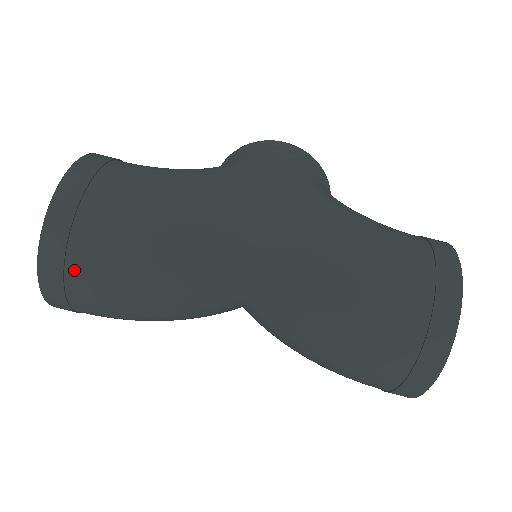
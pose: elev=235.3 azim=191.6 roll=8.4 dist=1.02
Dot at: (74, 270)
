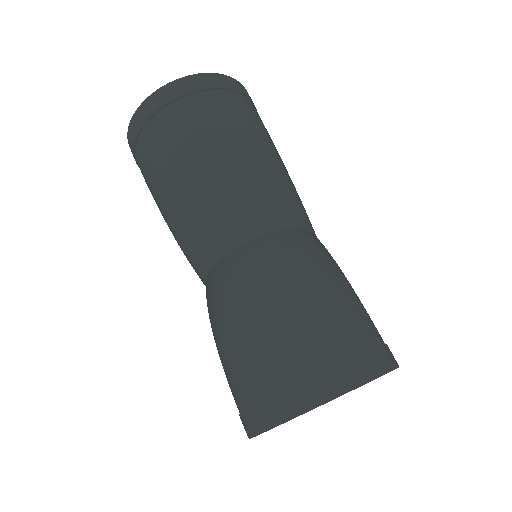
Dot at: (190, 101)
